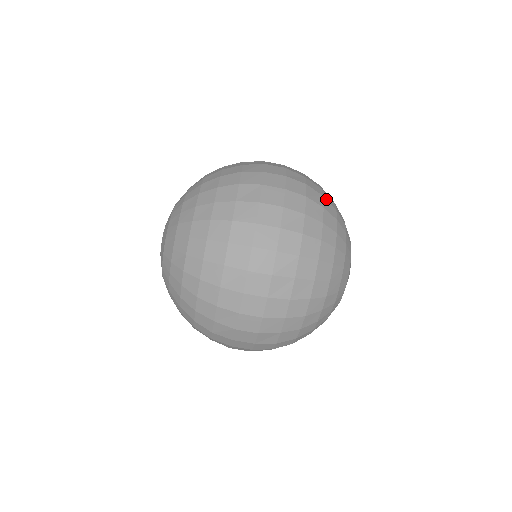
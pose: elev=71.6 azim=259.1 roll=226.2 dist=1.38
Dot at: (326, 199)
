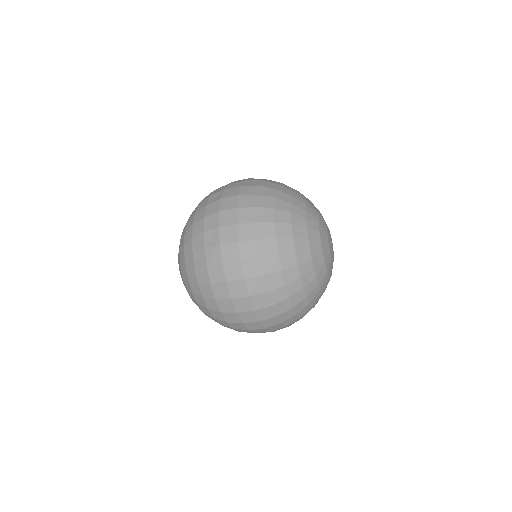
Dot at: (282, 254)
